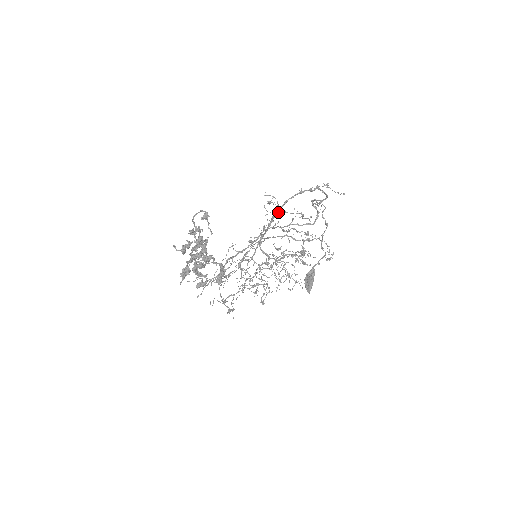
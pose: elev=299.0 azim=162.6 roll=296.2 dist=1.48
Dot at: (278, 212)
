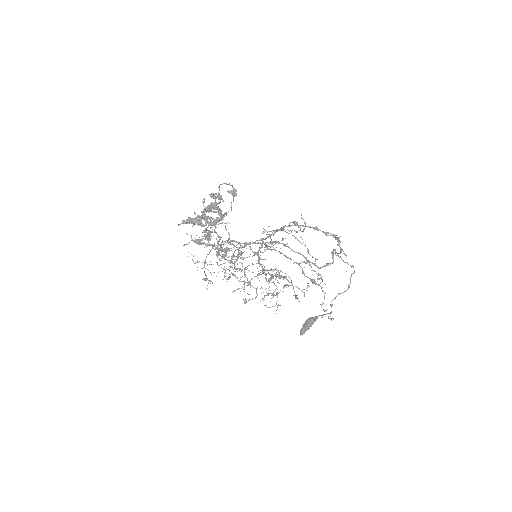
Dot at: (300, 237)
